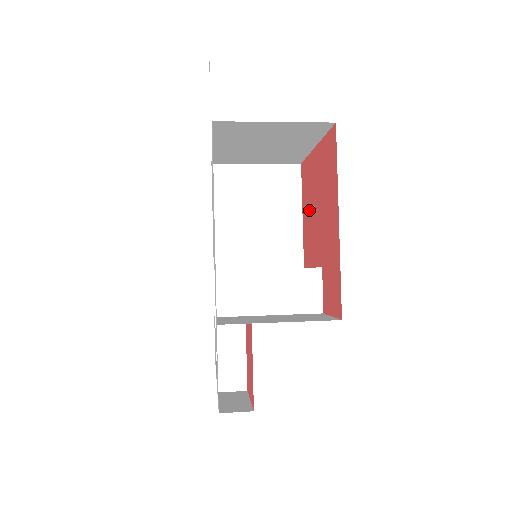
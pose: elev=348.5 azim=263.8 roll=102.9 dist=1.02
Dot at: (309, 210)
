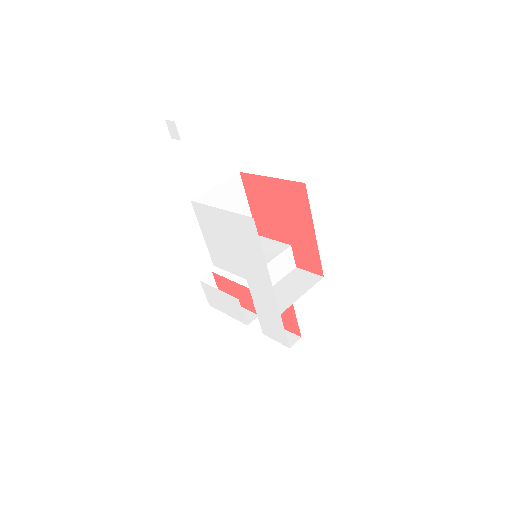
Dot at: (263, 207)
